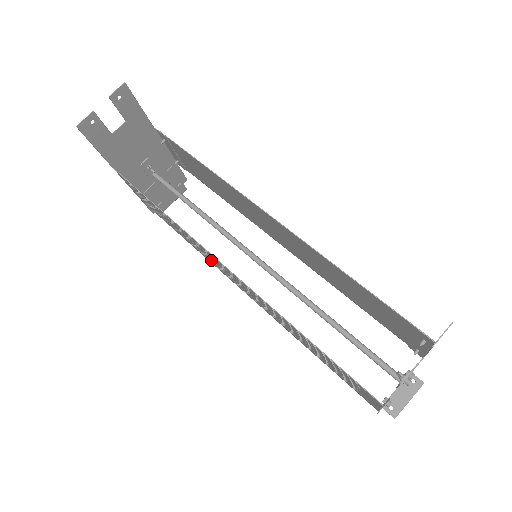
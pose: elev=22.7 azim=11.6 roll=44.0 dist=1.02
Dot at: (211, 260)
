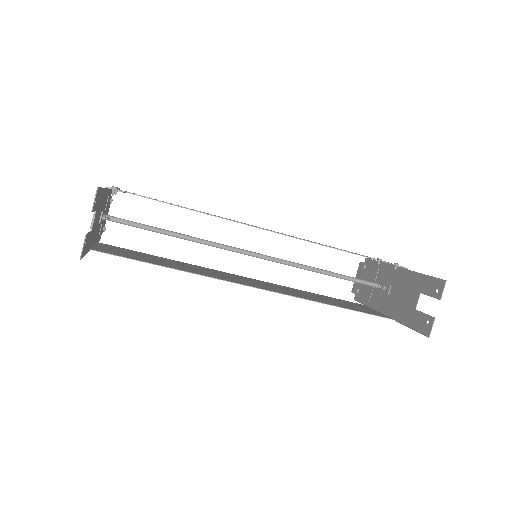
Dot at: occluded
